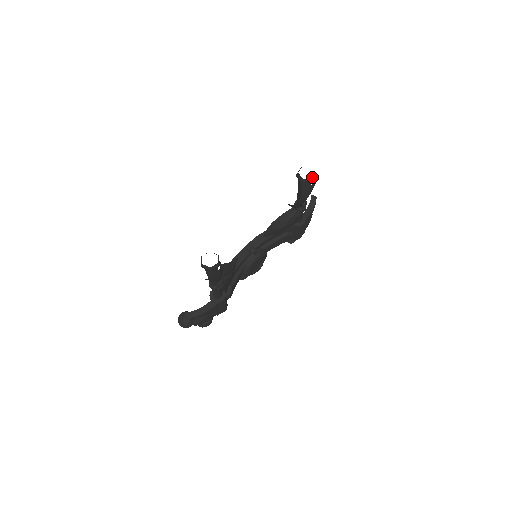
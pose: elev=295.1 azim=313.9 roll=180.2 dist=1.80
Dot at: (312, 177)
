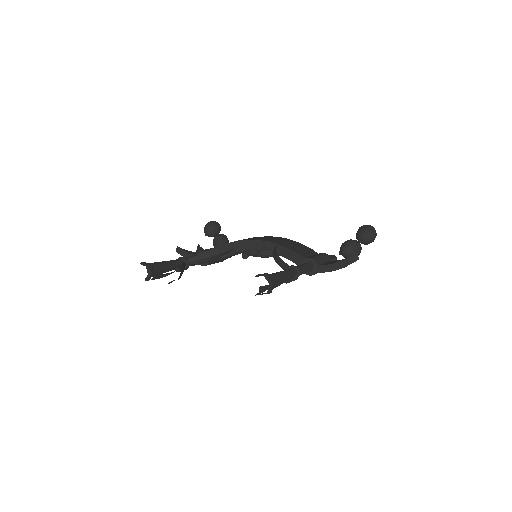
Dot at: (263, 293)
